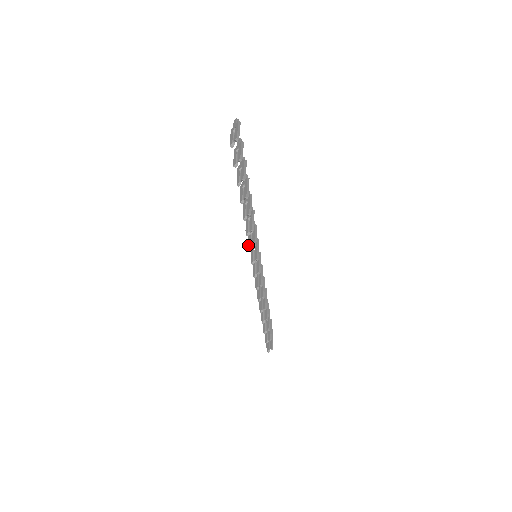
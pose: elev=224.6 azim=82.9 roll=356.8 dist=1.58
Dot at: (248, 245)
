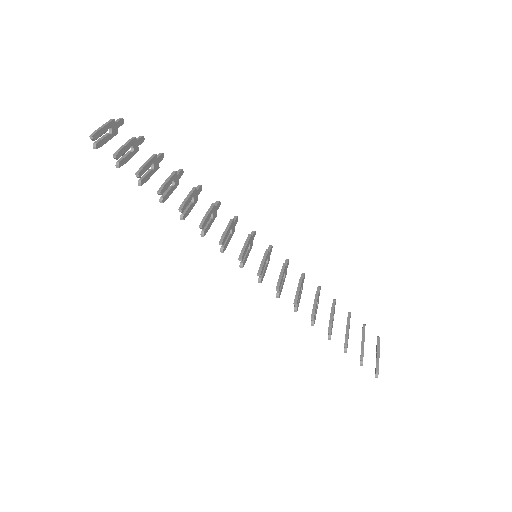
Dot at: occluded
